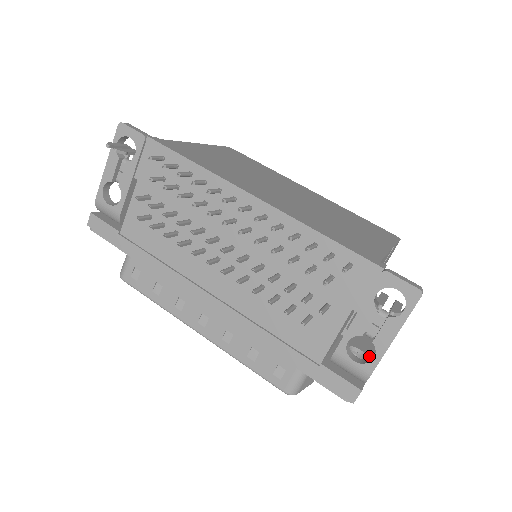
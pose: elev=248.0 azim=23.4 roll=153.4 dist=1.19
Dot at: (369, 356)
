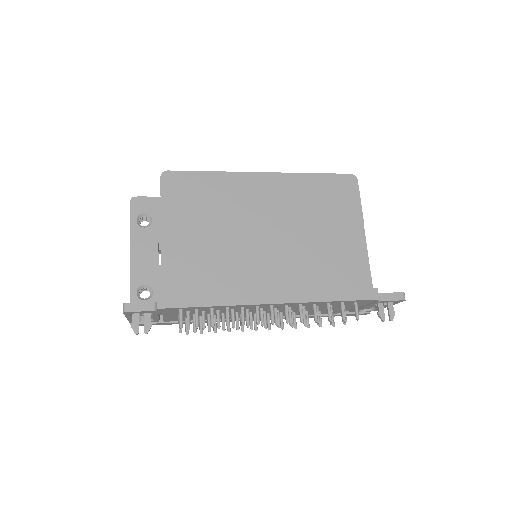
Dot at: occluded
